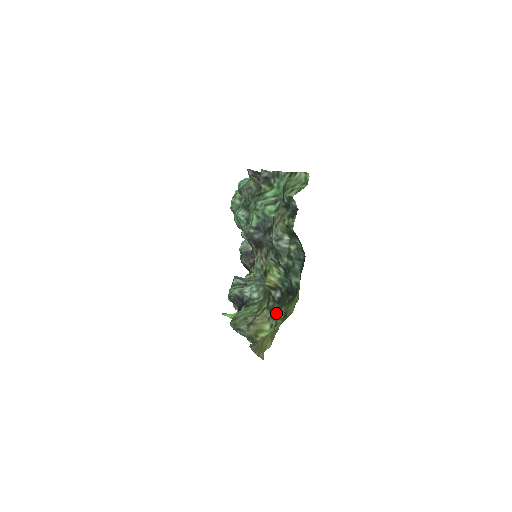
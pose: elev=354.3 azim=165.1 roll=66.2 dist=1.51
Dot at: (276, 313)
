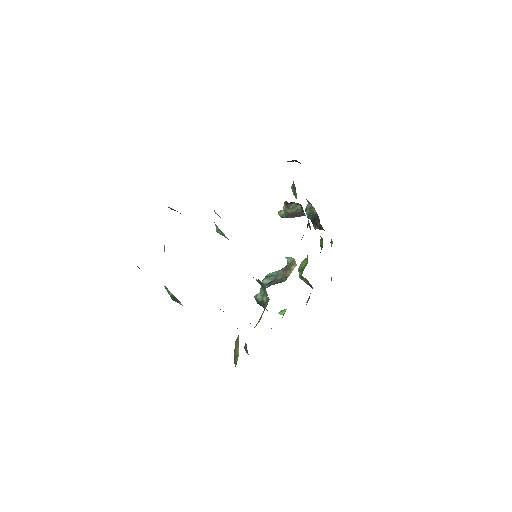
Dot at: occluded
